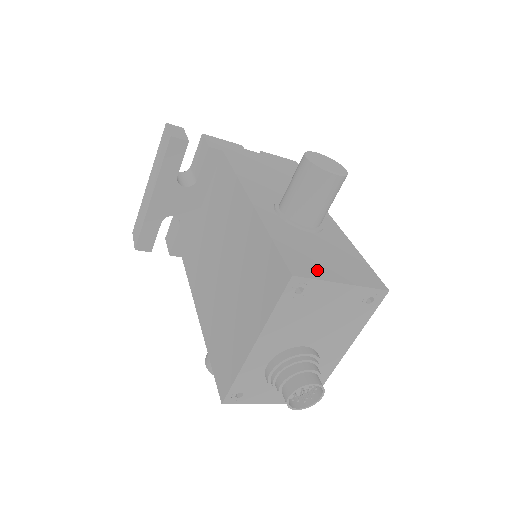
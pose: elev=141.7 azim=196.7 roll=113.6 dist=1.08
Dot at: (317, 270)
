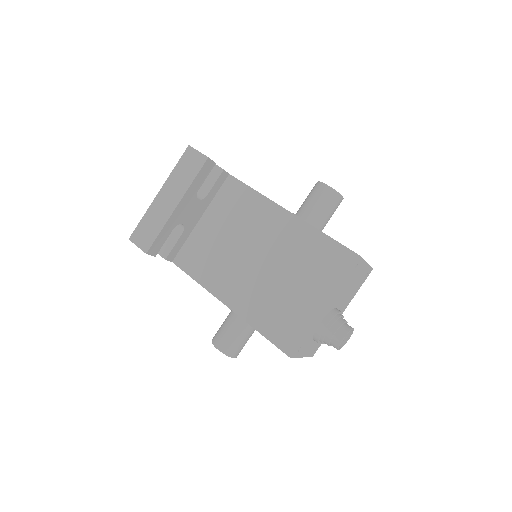
Dot at: occluded
